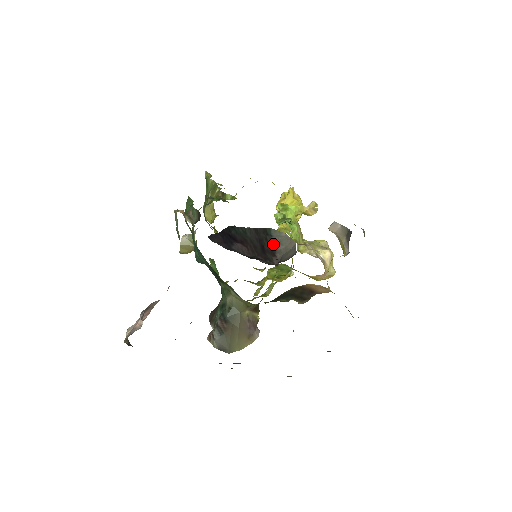
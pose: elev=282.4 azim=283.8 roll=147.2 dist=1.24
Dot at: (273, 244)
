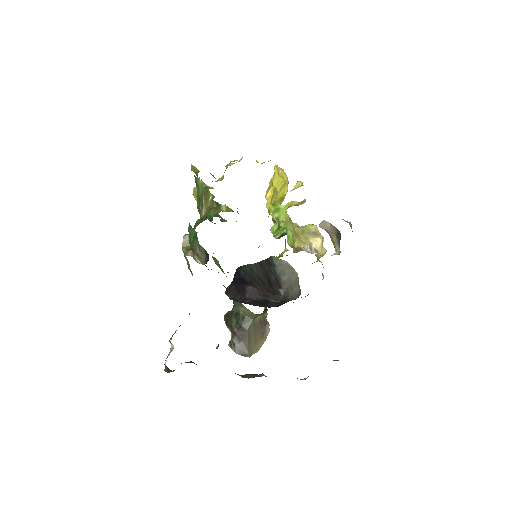
Dot at: (277, 274)
